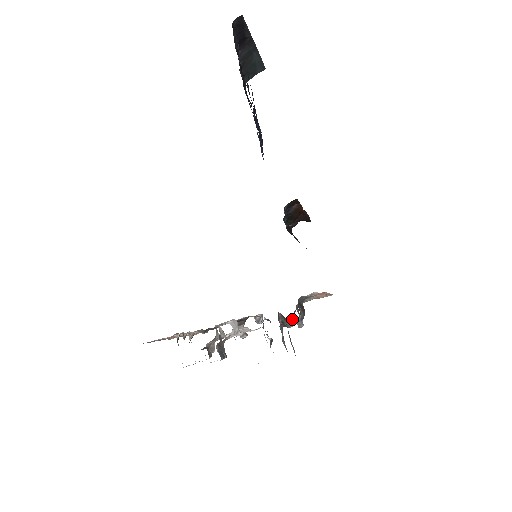
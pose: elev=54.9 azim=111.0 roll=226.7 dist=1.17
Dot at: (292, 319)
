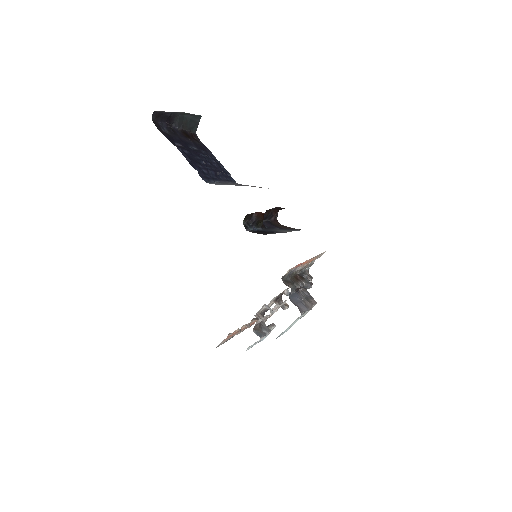
Dot at: occluded
